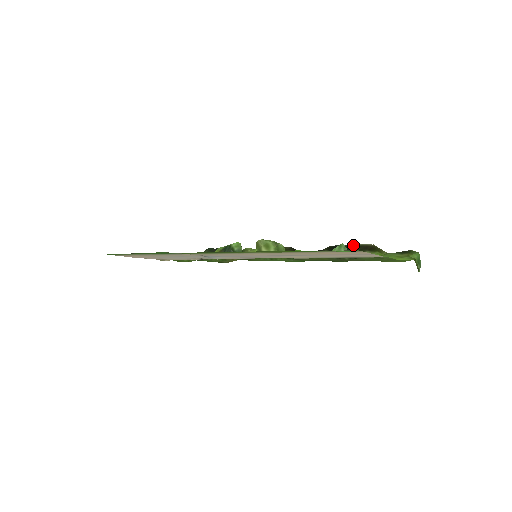
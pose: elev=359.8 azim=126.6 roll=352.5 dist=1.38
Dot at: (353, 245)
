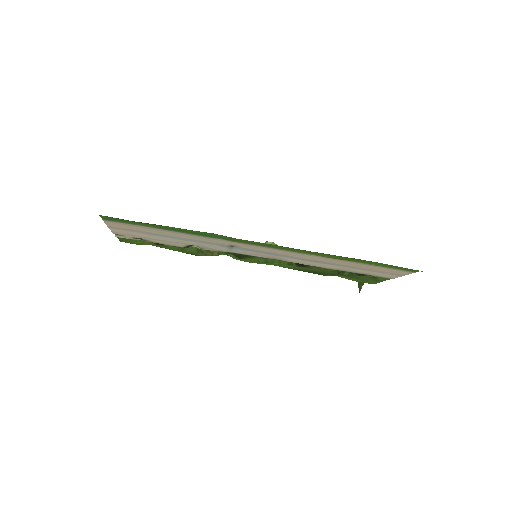
Dot at: occluded
